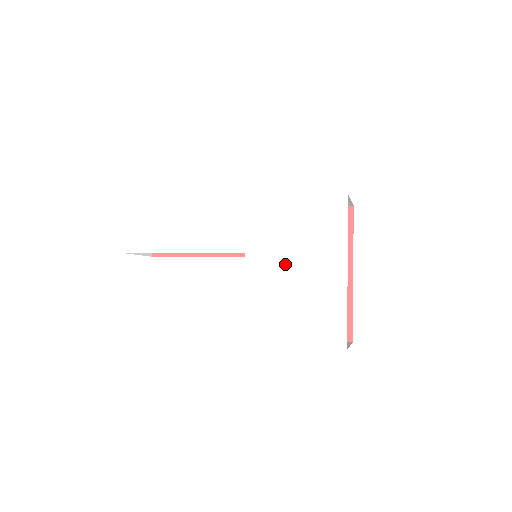
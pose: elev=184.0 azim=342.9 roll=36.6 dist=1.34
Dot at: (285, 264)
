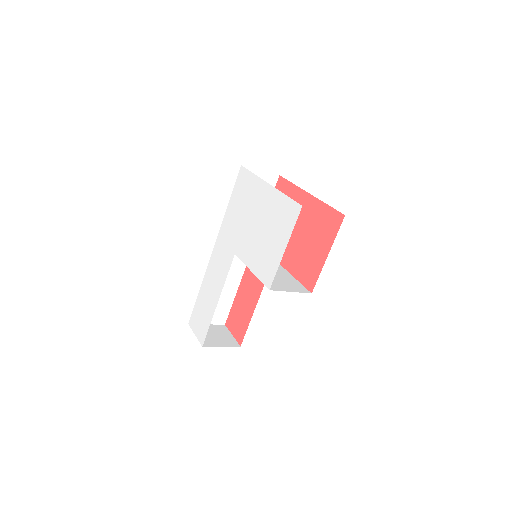
Dot at: (249, 228)
